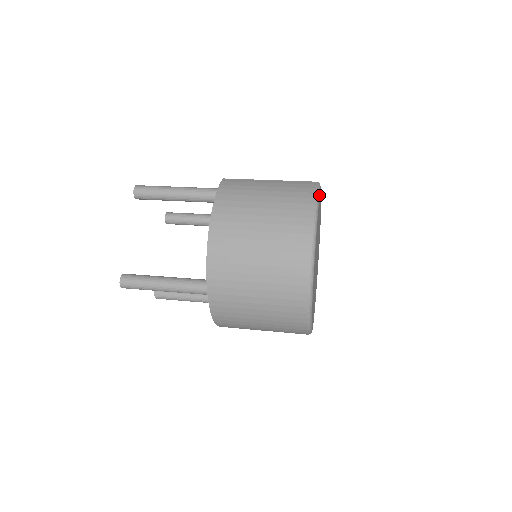
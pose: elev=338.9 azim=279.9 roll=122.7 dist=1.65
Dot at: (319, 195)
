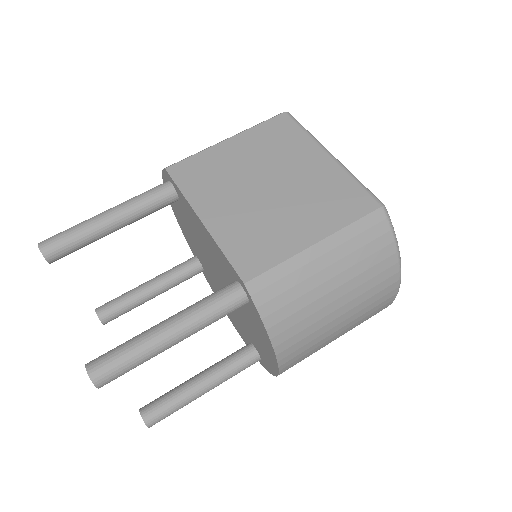
Dot at: (395, 235)
